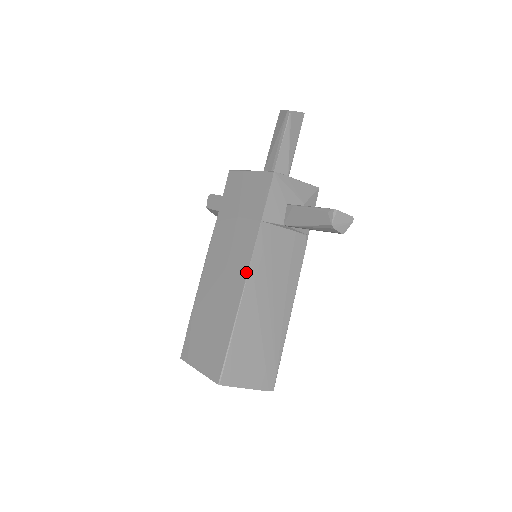
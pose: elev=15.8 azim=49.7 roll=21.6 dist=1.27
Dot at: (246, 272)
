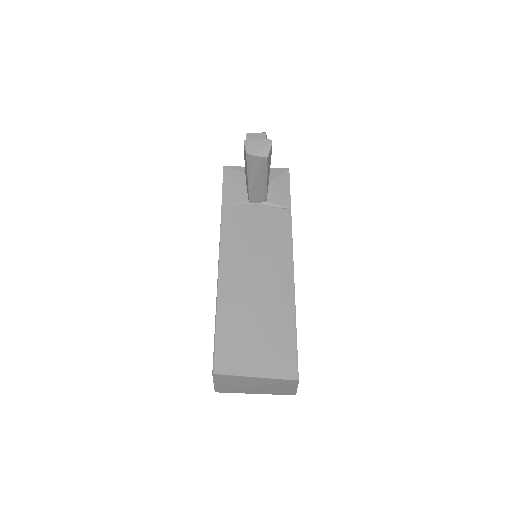
Dot at: (219, 253)
